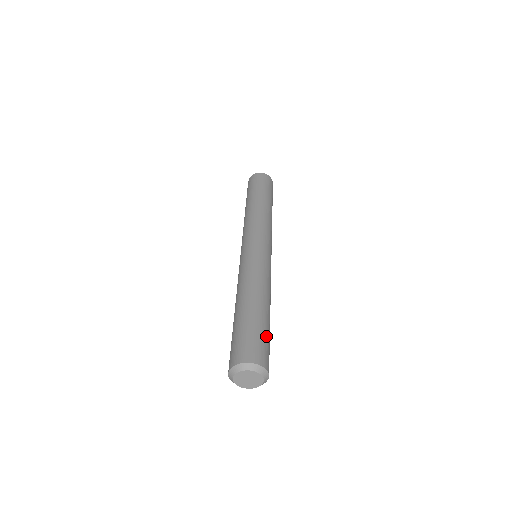
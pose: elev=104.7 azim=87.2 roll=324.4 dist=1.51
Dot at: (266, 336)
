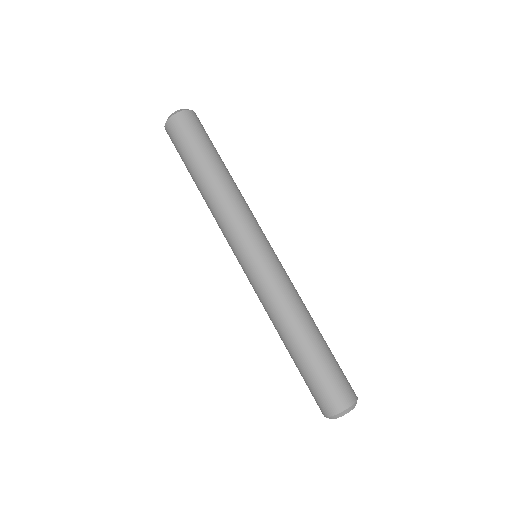
Dot at: (330, 370)
